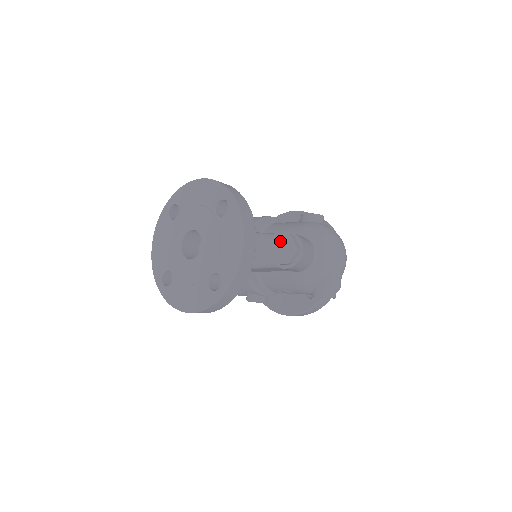
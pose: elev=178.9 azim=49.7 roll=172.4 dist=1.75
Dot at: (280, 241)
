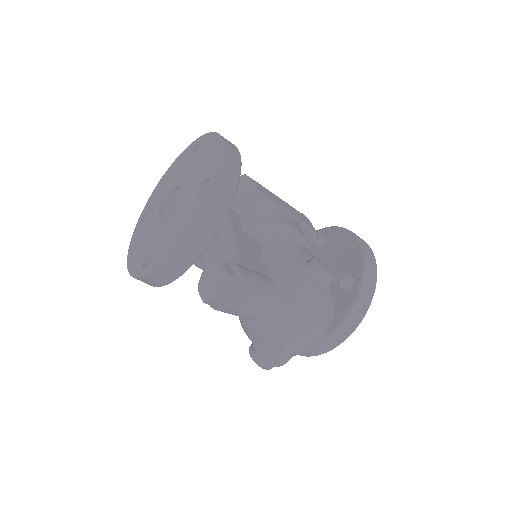
Dot at: (217, 274)
